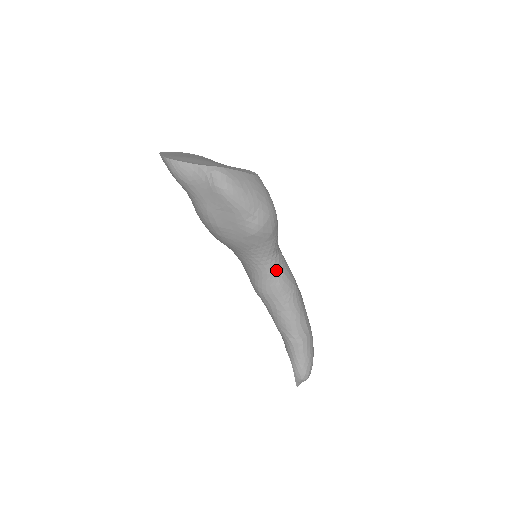
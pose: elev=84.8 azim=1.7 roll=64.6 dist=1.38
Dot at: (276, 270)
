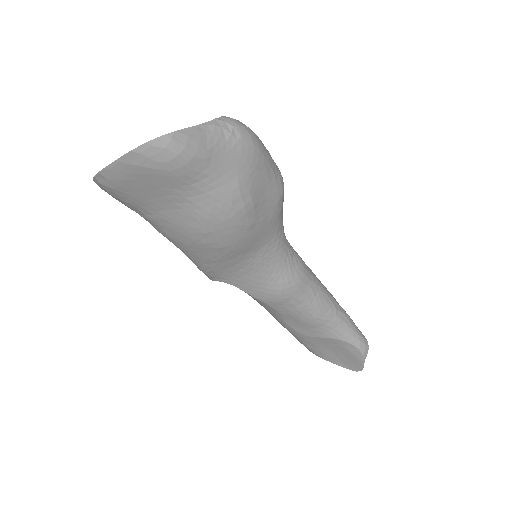
Dot at: (290, 246)
